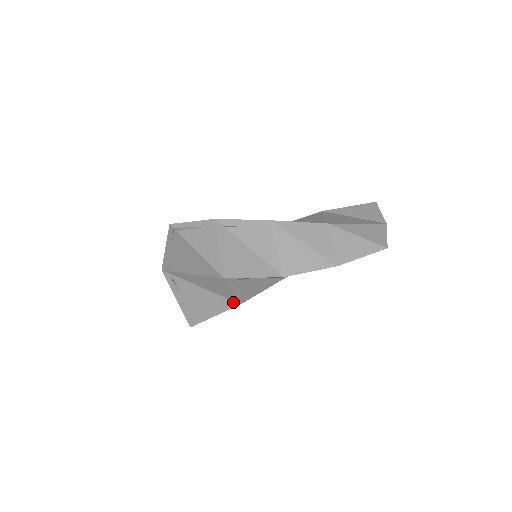
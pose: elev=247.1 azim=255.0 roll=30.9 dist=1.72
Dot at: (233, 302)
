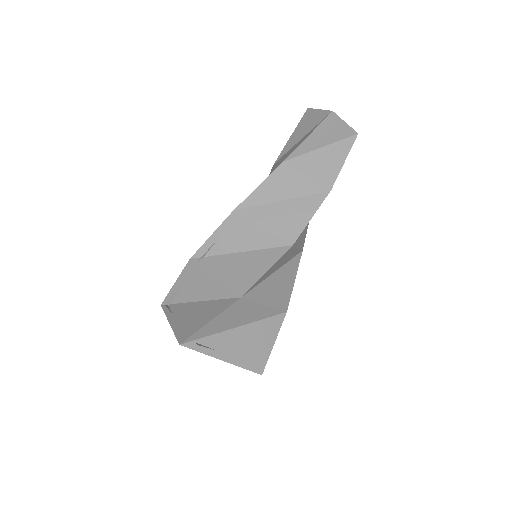
Dot at: (278, 316)
